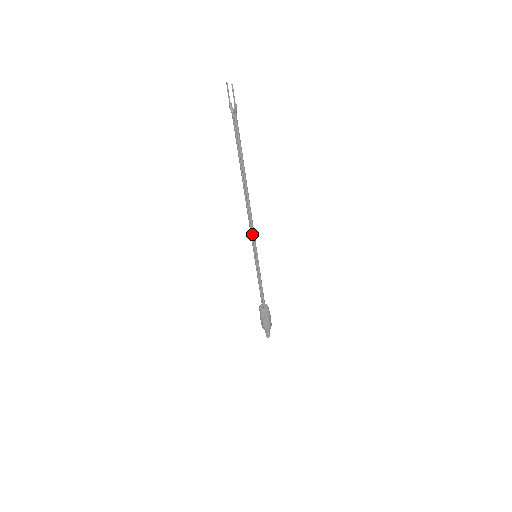
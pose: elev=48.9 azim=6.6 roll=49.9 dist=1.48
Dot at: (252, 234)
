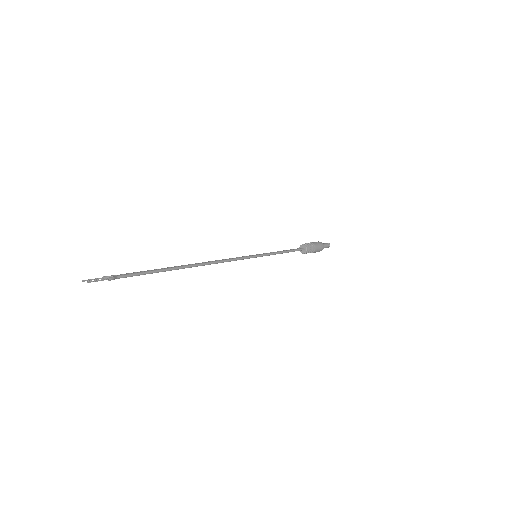
Dot at: occluded
